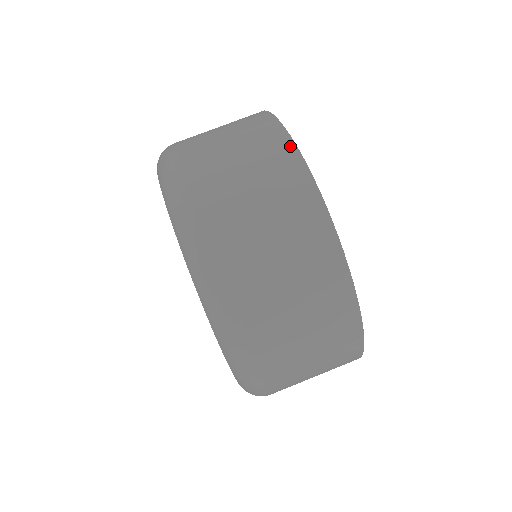
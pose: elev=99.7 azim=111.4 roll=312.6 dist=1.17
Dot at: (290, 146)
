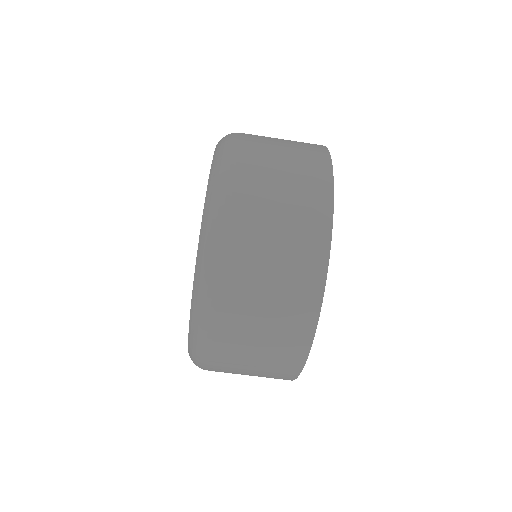
Dot at: (324, 258)
